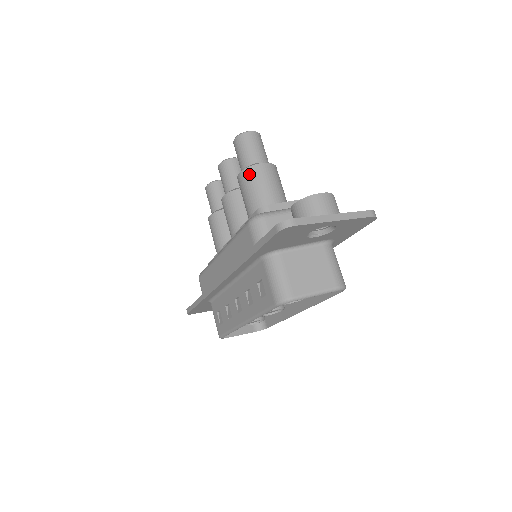
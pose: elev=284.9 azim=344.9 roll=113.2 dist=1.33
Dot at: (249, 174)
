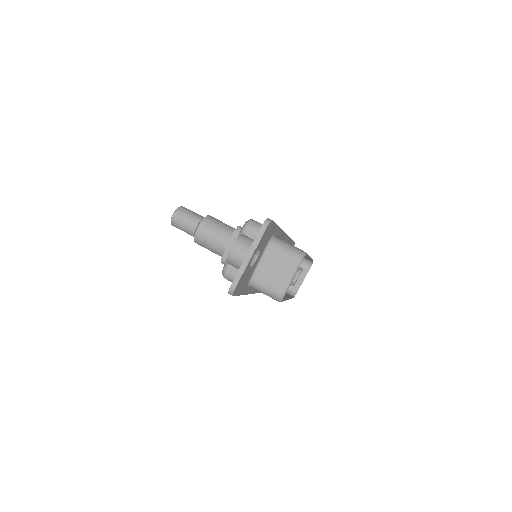
Dot at: (198, 242)
